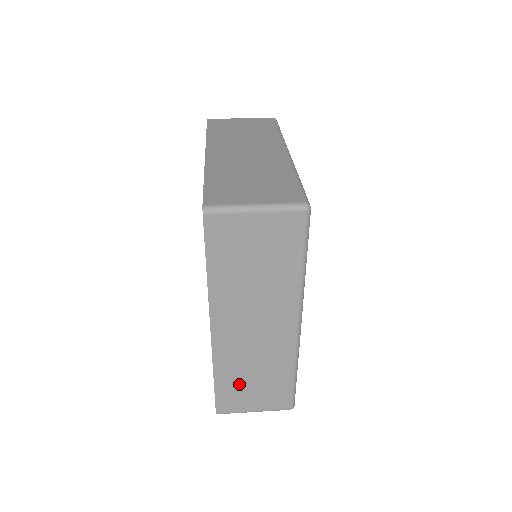
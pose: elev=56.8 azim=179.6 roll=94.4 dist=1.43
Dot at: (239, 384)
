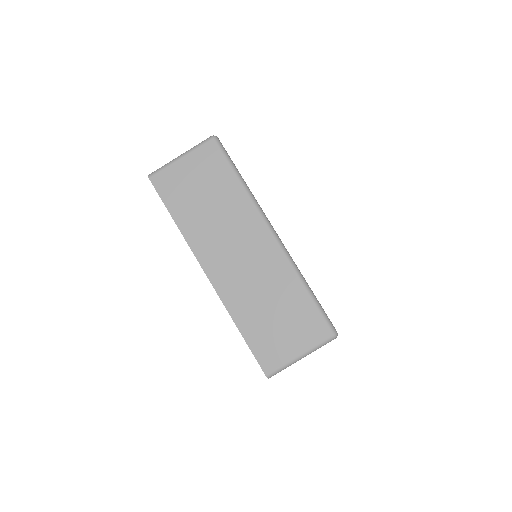
Dot at: (264, 325)
